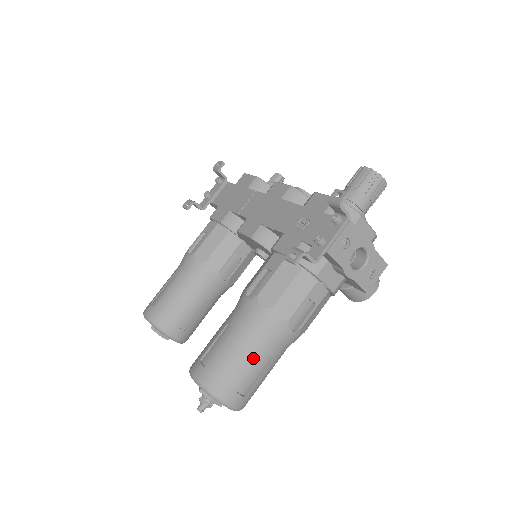
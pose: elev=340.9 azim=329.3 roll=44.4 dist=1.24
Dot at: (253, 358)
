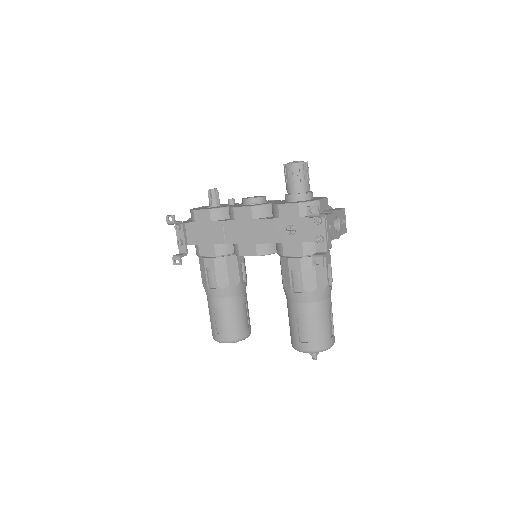
Dot at: (326, 317)
